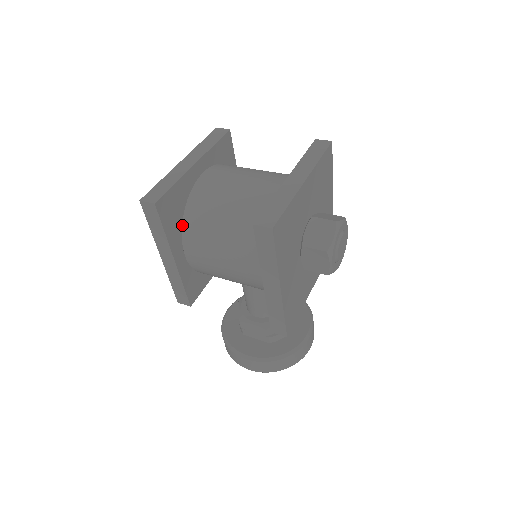
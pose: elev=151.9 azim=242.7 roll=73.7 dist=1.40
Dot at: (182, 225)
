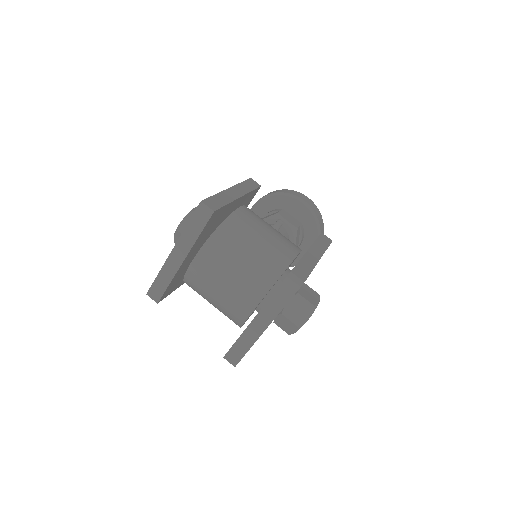
Dot at: occluded
